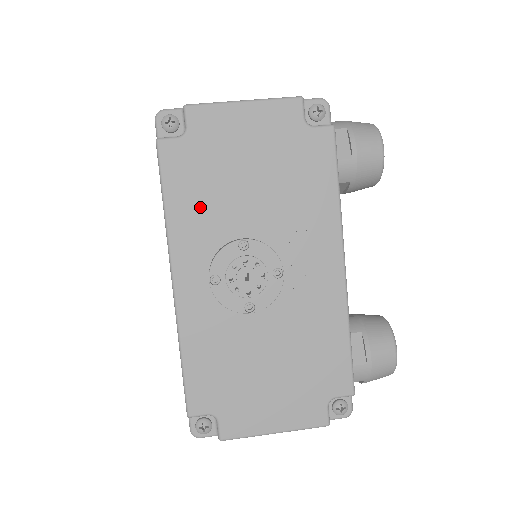
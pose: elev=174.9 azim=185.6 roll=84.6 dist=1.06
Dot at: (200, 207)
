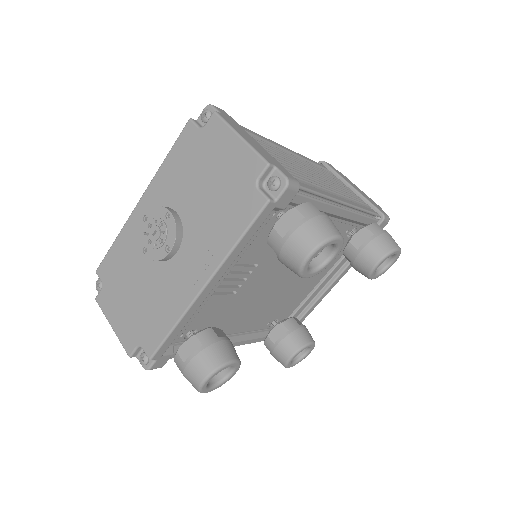
Dot at: (176, 175)
